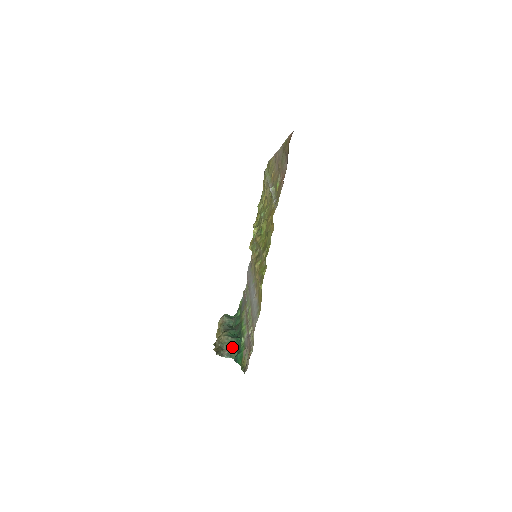
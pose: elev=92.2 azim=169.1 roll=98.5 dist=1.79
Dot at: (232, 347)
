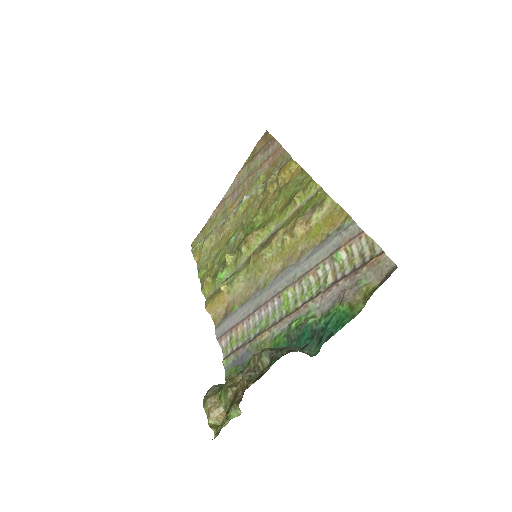
Dot at: occluded
